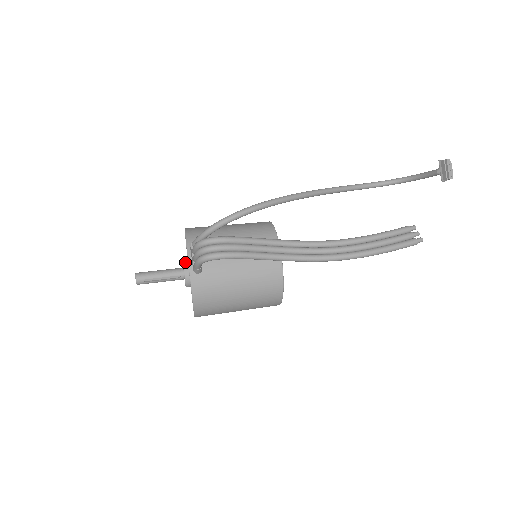
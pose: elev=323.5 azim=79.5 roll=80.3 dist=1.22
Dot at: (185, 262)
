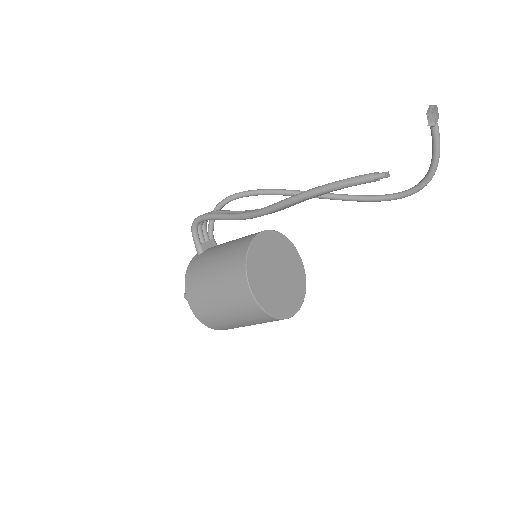
Dot at: occluded
